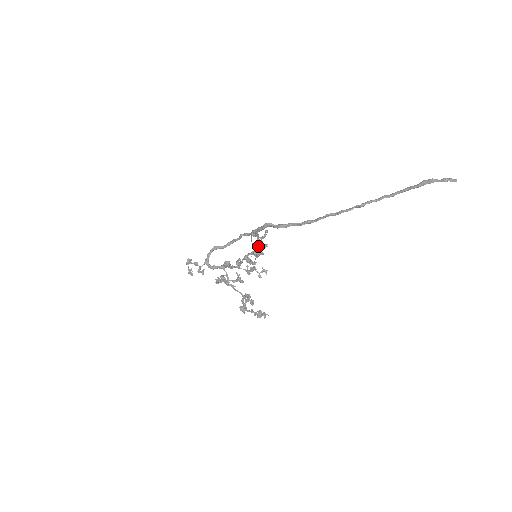
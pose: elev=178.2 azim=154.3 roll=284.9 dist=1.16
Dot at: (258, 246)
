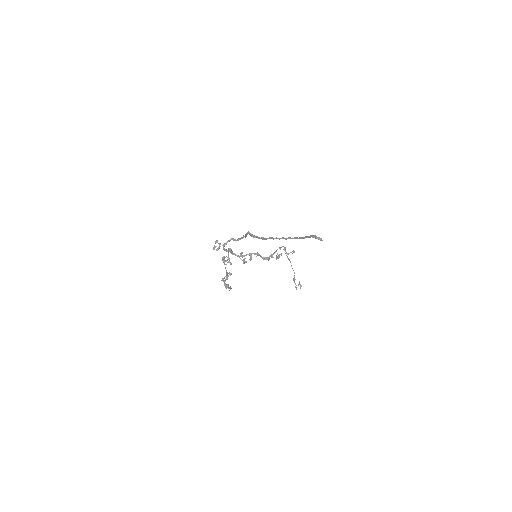
Dot at: (272, 255)
